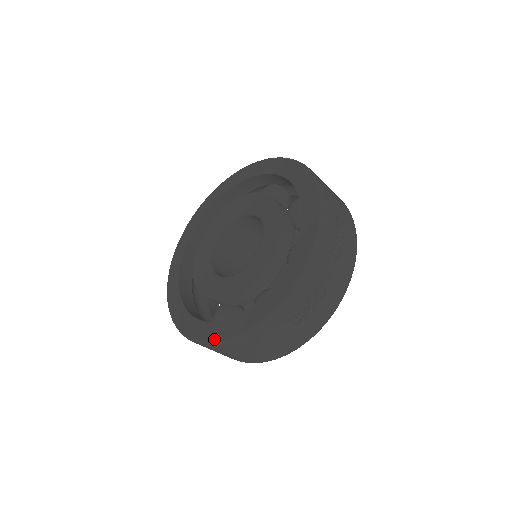
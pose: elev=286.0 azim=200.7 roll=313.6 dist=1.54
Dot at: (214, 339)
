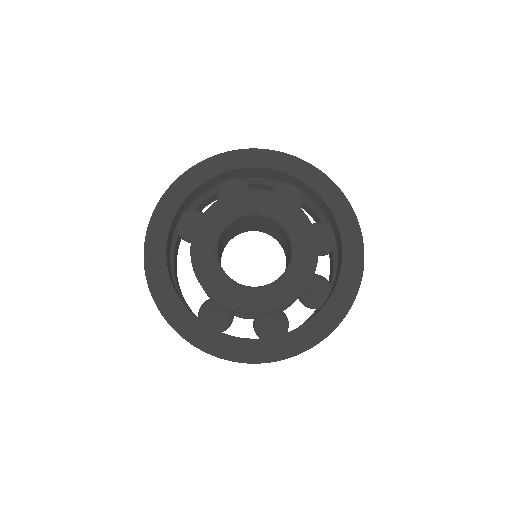
Dot at: (222, 353)
